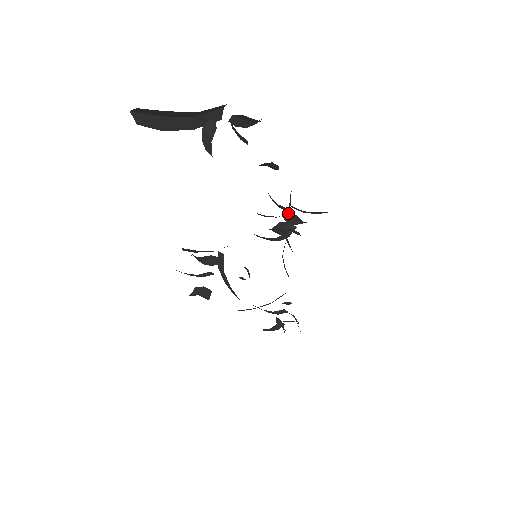
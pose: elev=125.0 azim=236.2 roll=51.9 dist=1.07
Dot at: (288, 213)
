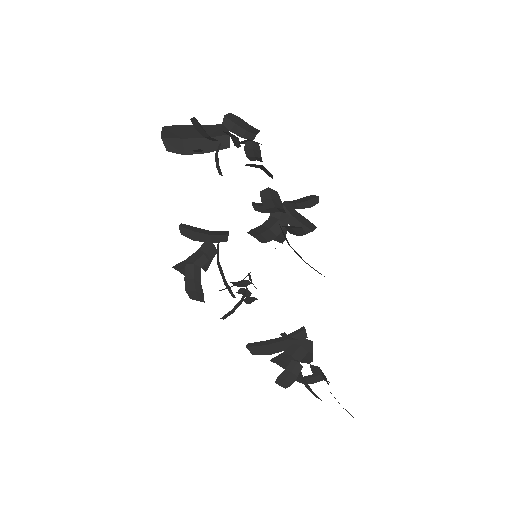
Dot at: occluded
